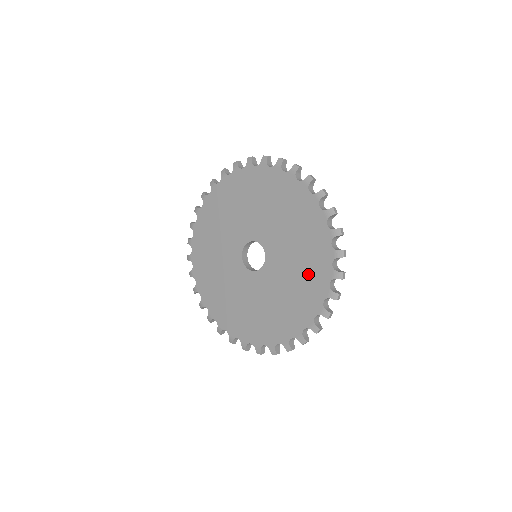
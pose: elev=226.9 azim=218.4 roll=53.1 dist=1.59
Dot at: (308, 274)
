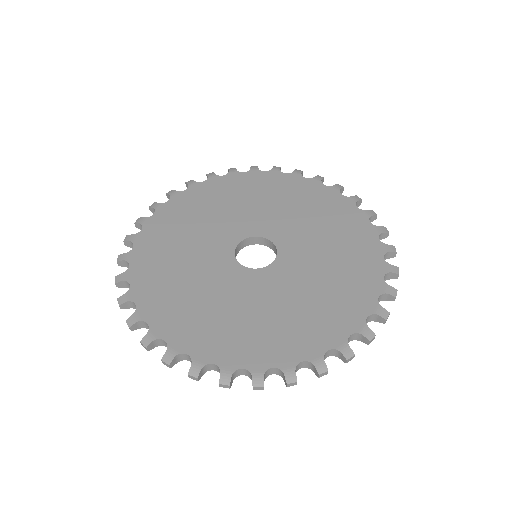
Dot at: (325, 309)
